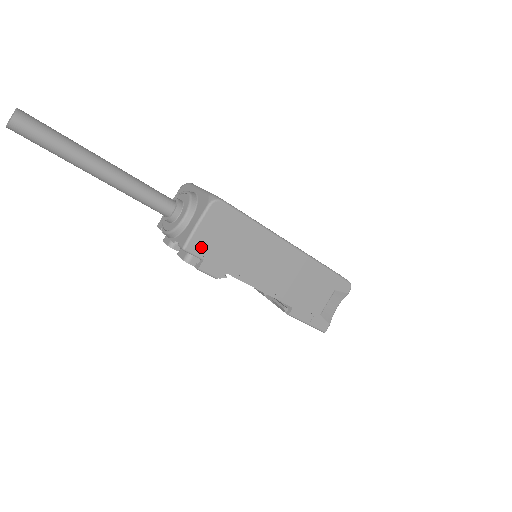
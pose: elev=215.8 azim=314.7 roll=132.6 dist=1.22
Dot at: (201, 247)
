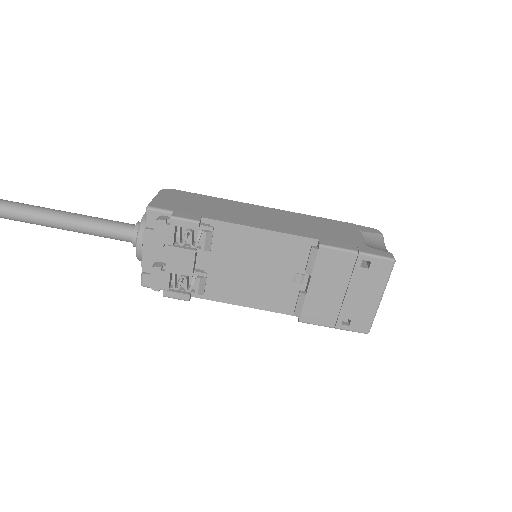
Dot at: (166, 206)
